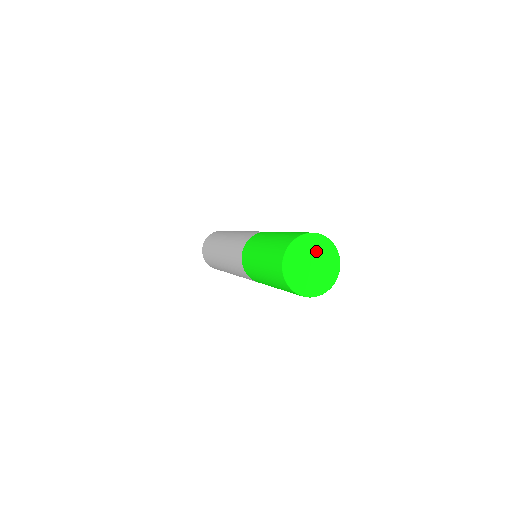
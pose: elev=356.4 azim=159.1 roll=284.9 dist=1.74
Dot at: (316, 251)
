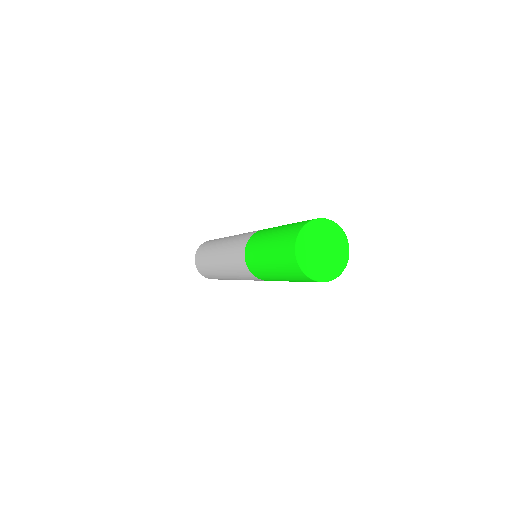
Dot at: (321, 236)
